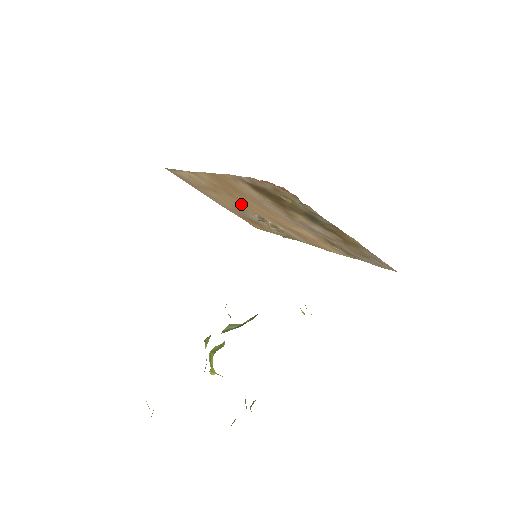
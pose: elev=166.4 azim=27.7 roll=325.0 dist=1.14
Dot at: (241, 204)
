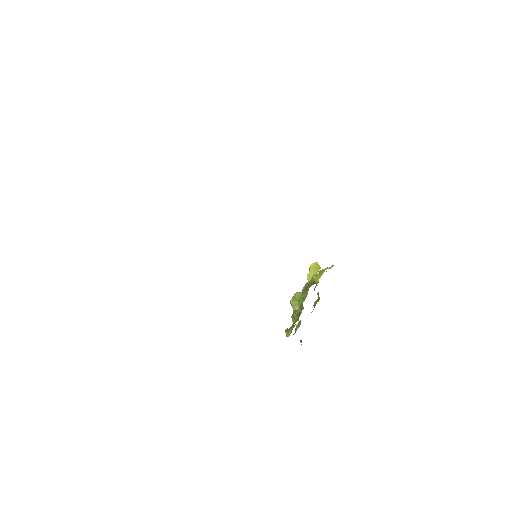
Dot at: occluded
